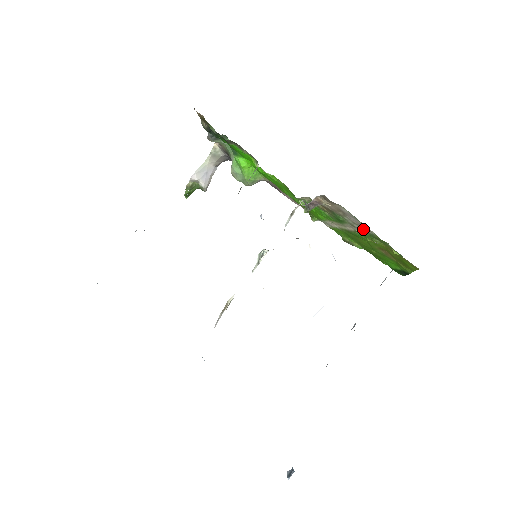
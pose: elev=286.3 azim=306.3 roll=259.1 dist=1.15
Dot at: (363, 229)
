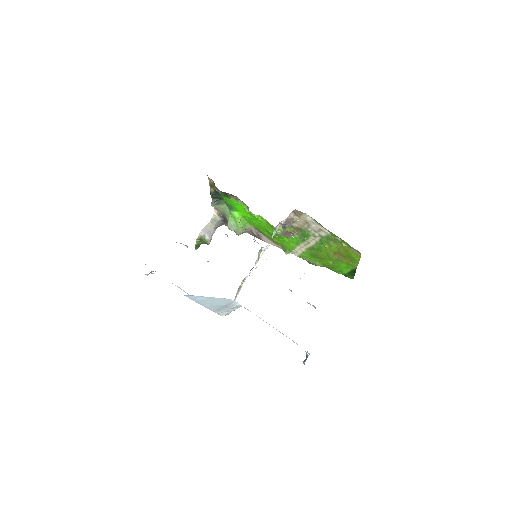
Dot at: (321, 234)
